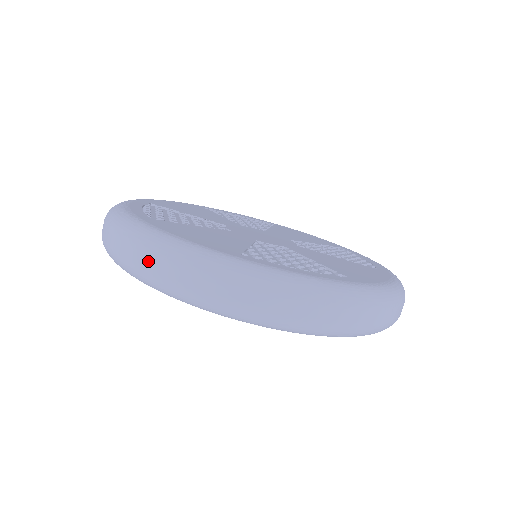
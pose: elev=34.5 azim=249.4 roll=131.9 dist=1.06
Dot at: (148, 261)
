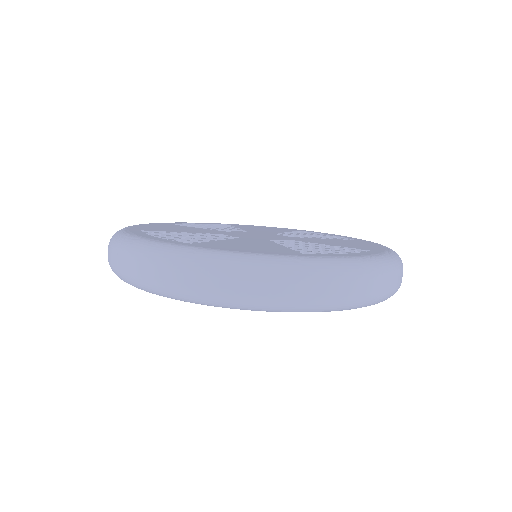
Dot at: (230, 283)
